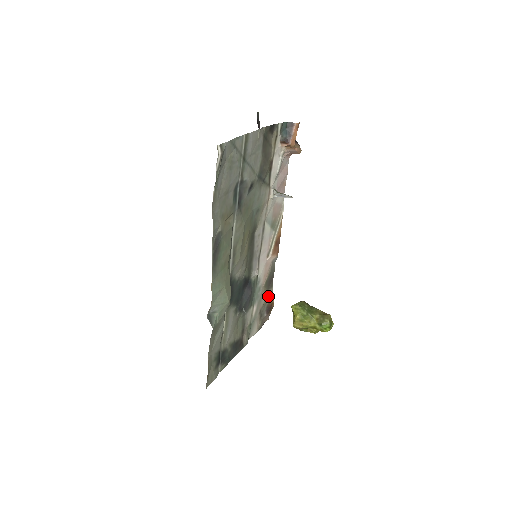
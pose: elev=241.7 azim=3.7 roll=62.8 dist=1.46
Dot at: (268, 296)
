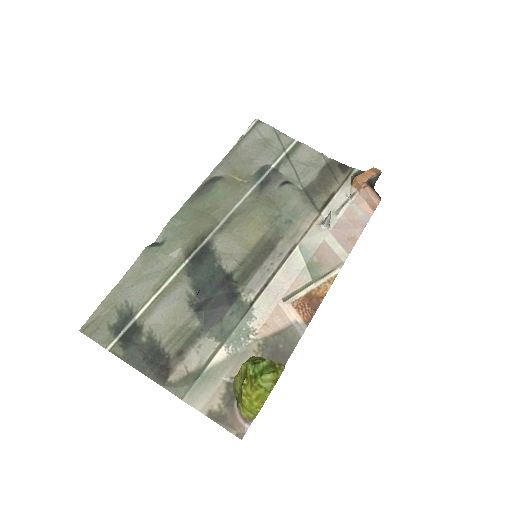
Dot at: occluded
